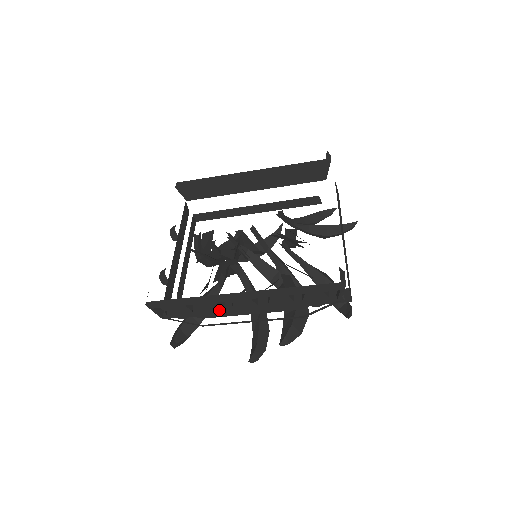
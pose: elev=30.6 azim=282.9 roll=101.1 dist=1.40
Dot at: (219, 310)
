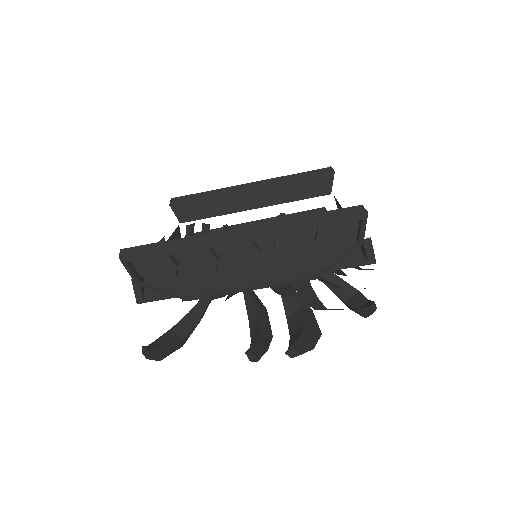
Dot at: (211, 262)
